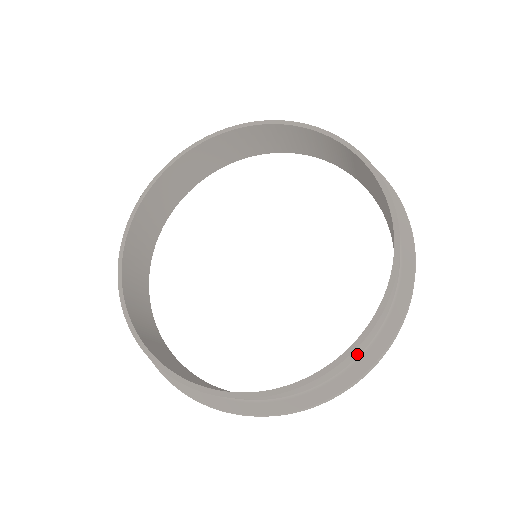
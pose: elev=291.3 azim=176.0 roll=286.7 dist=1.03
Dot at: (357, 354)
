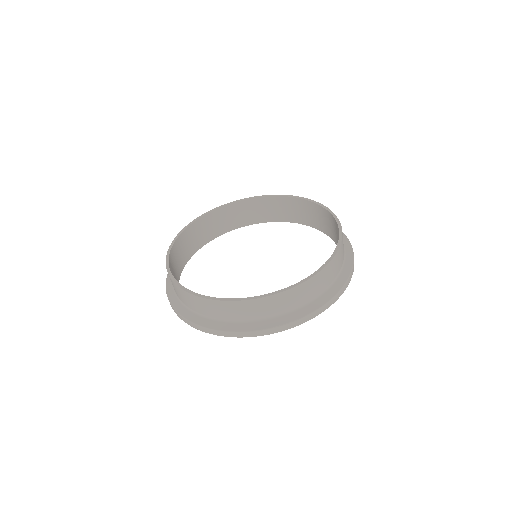
Dot at: (343, 247)
